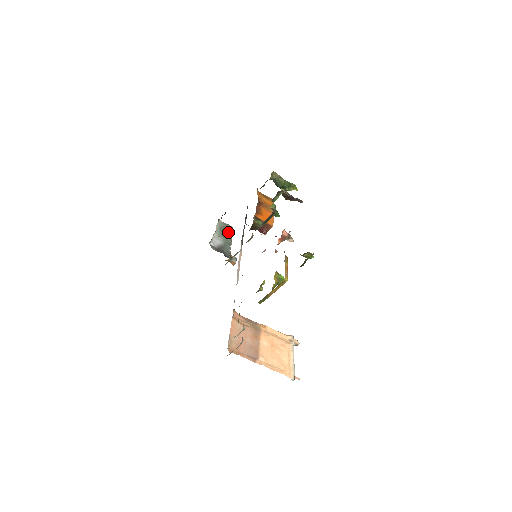
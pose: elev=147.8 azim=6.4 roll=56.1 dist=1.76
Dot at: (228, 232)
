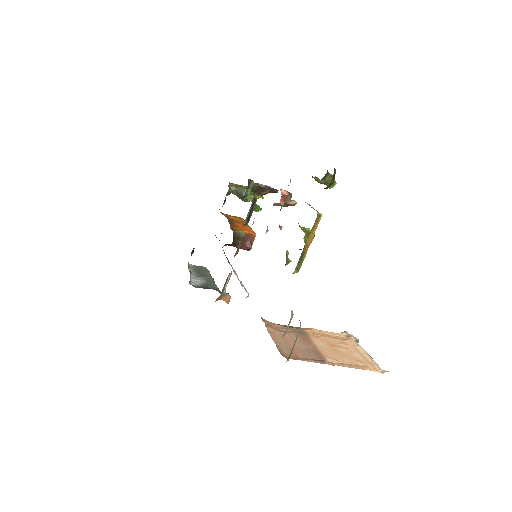
Dot at: (205, 272)
